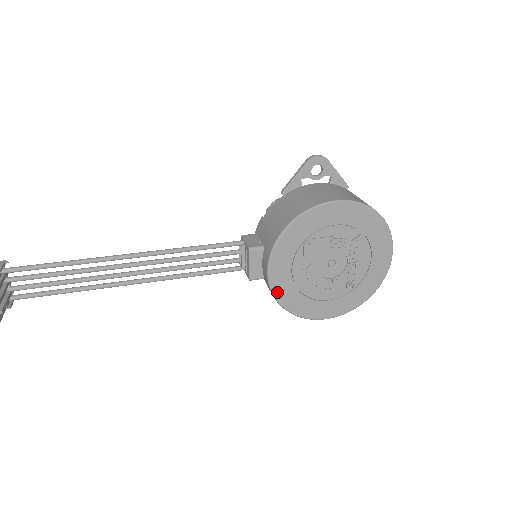
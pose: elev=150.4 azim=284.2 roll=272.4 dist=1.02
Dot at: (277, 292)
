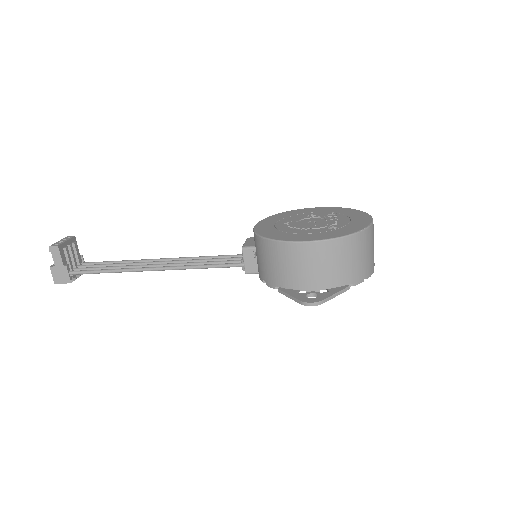
Dot at: (259, 232)
